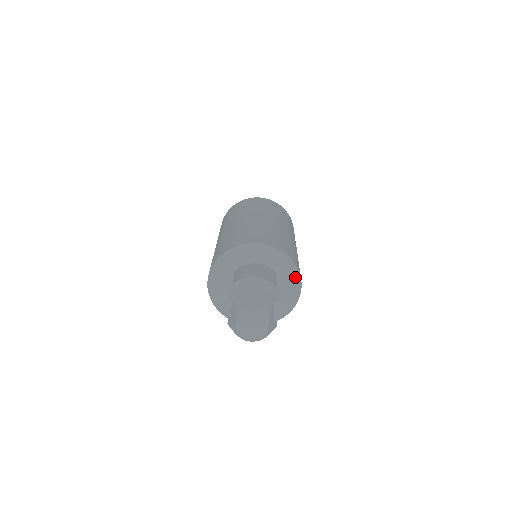
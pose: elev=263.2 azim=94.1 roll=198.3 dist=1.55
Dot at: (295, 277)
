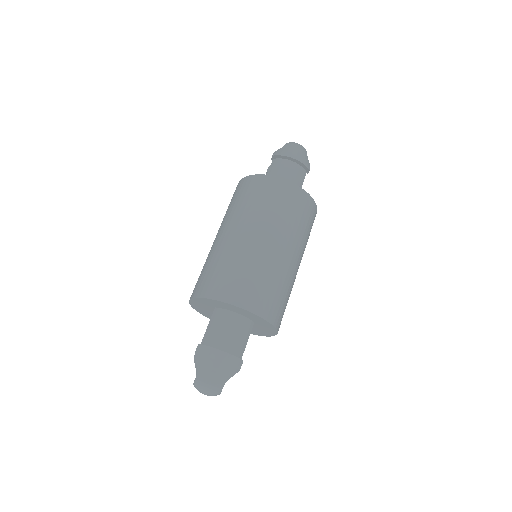
Dot at: (272, 329)
